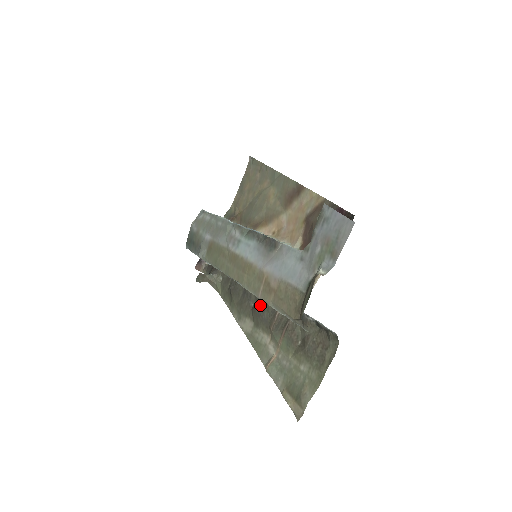
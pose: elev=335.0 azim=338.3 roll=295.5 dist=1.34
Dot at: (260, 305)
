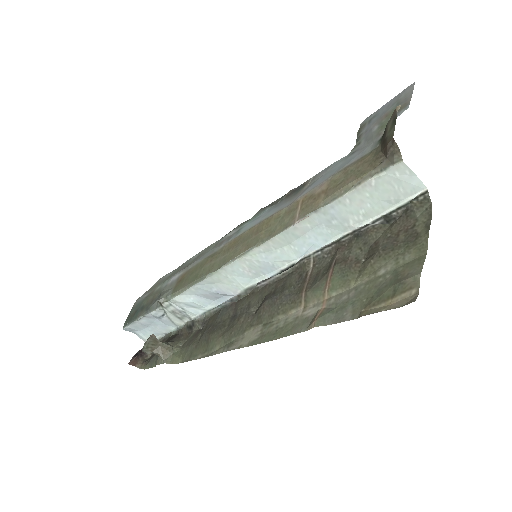
Dot at: (273, 293)
